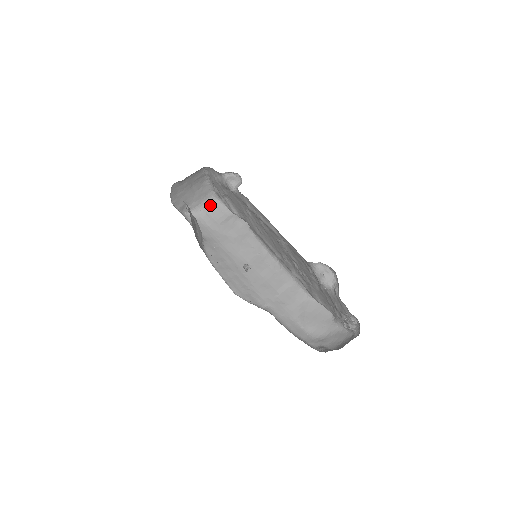
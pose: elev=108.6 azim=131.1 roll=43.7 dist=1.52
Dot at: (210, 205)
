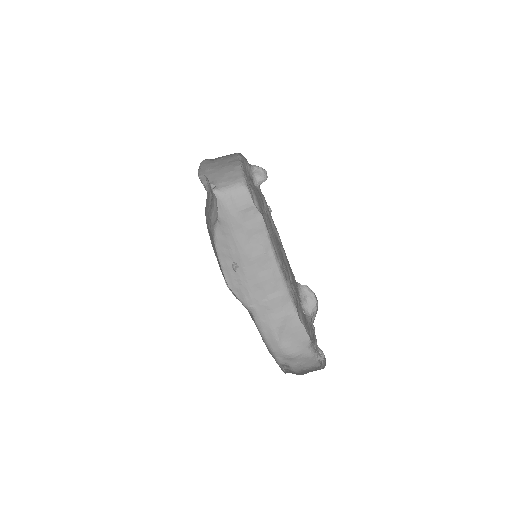
Dot at: (237, 190)
